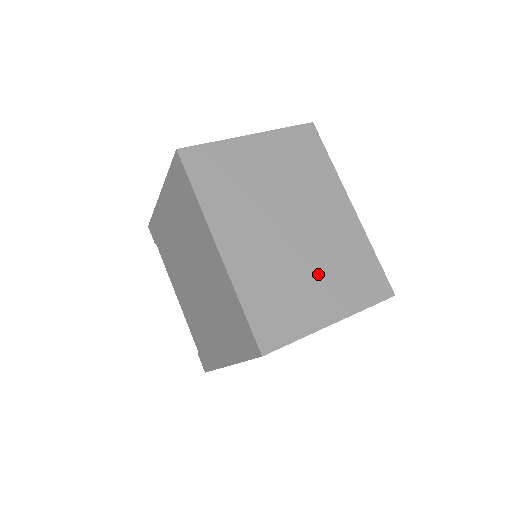
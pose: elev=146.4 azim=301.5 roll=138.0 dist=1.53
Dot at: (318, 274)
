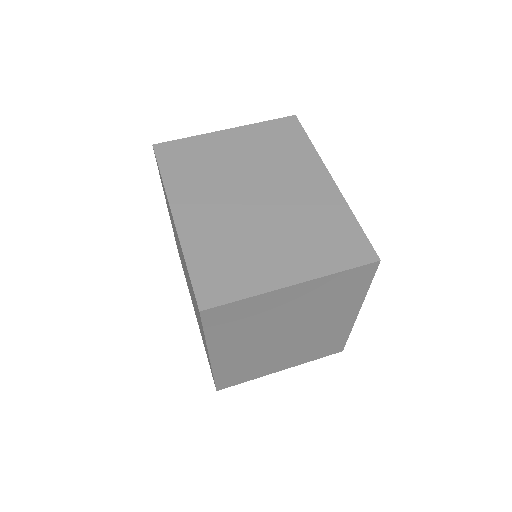
Dot at: (280, 238)
